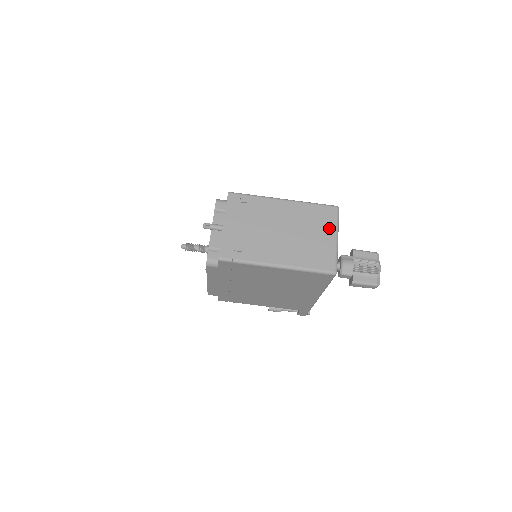
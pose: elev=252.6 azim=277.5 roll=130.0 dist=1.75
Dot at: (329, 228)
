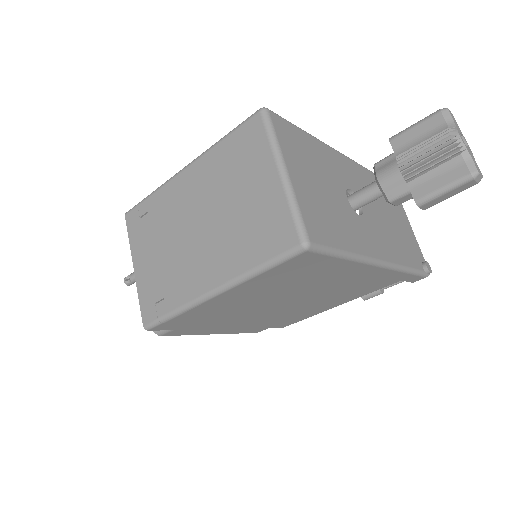
Dot at: (261, 163)
